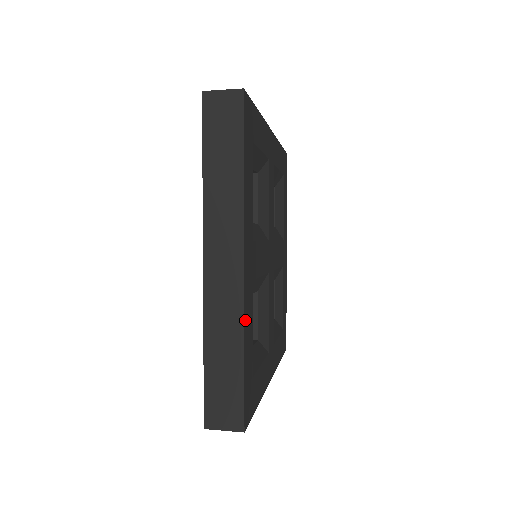
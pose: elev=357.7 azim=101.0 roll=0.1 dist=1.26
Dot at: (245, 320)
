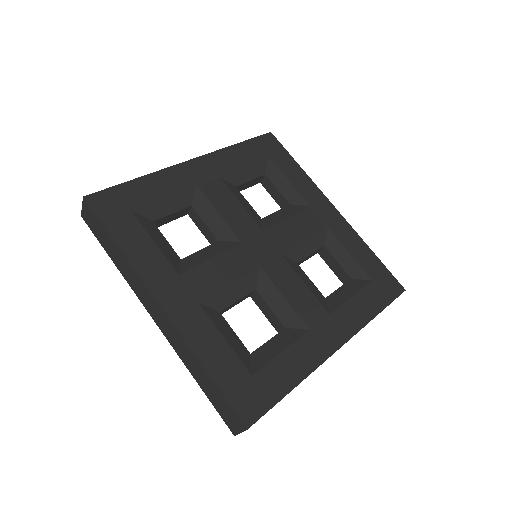
Dot at: (161, 173)
